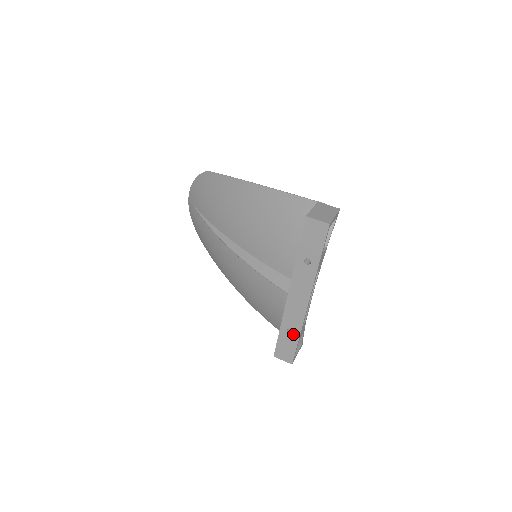
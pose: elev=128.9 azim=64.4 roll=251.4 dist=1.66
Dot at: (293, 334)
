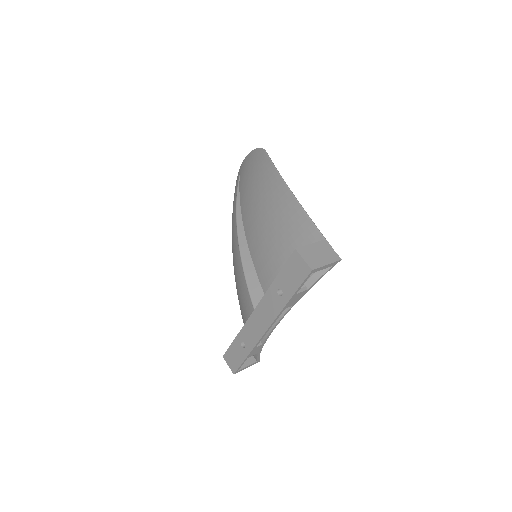
Dot at: (244, 349)
